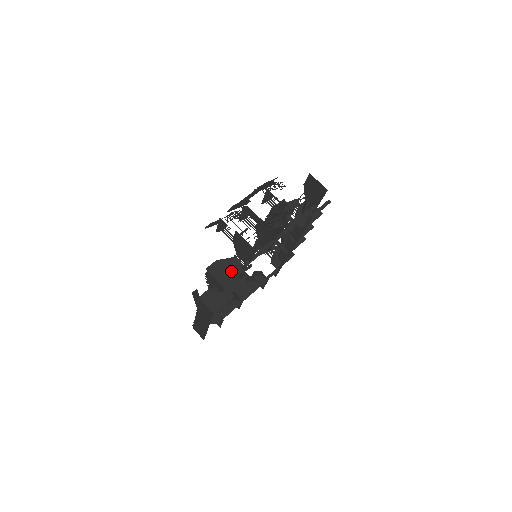
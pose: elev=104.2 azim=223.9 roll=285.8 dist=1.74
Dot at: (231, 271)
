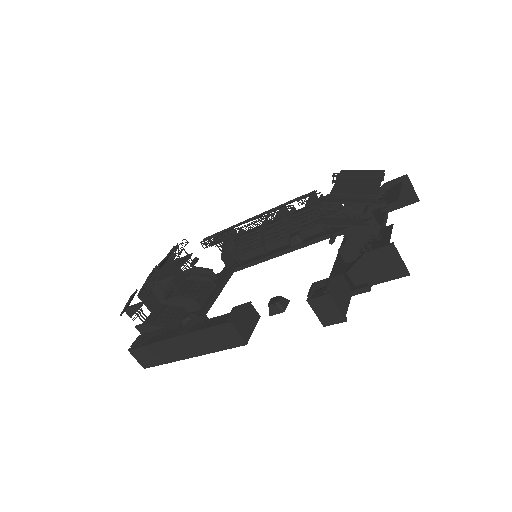
Dot at: (344, 295)
